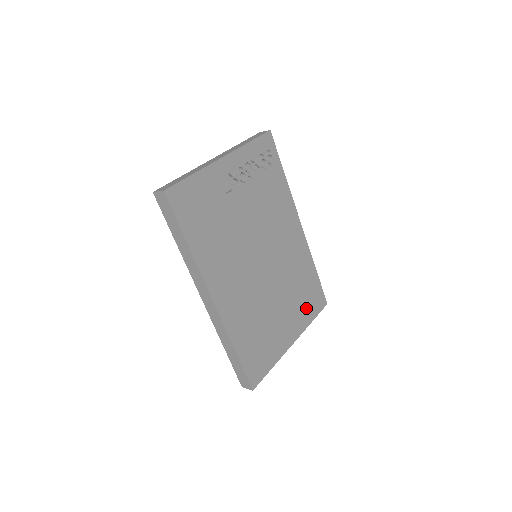
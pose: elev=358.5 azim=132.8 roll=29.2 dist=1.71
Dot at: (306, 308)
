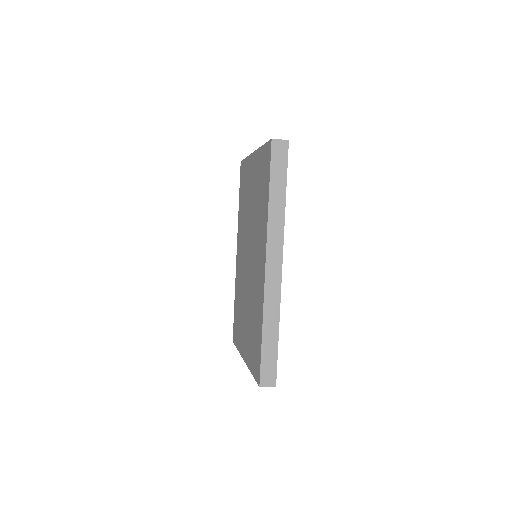
Dot at: occluded
